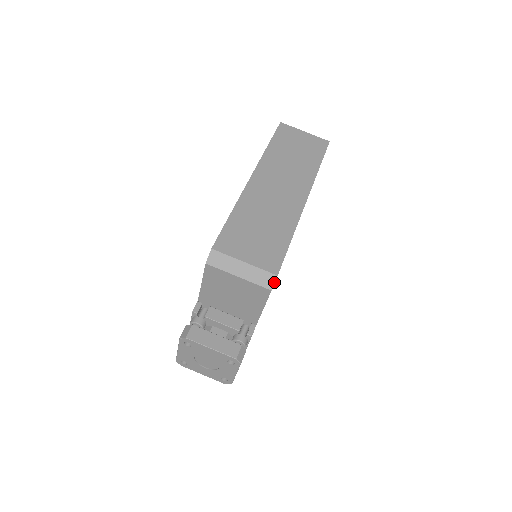
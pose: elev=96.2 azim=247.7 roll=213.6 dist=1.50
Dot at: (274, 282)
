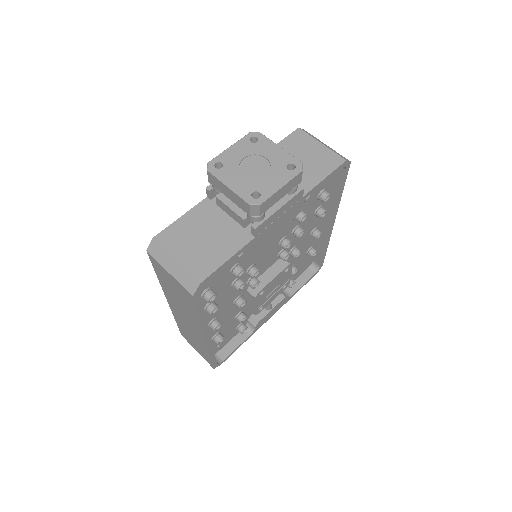
Dot at: (348, 161)
